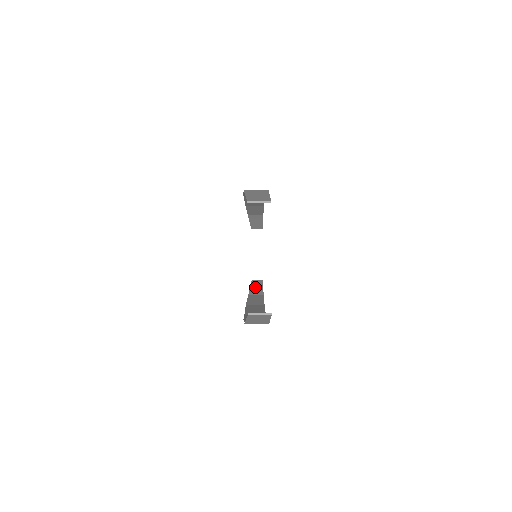
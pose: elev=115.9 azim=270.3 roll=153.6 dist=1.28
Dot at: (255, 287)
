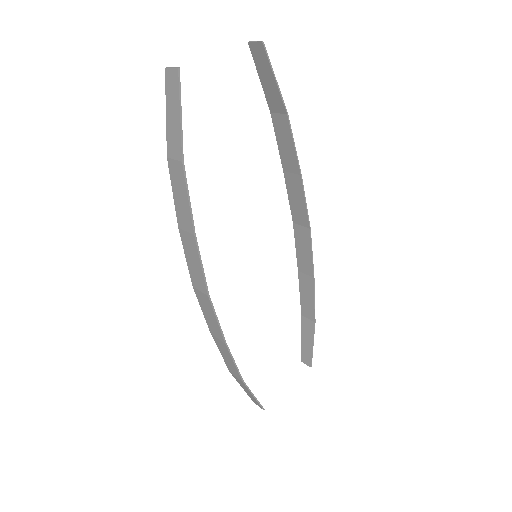
Dot at: occluded
